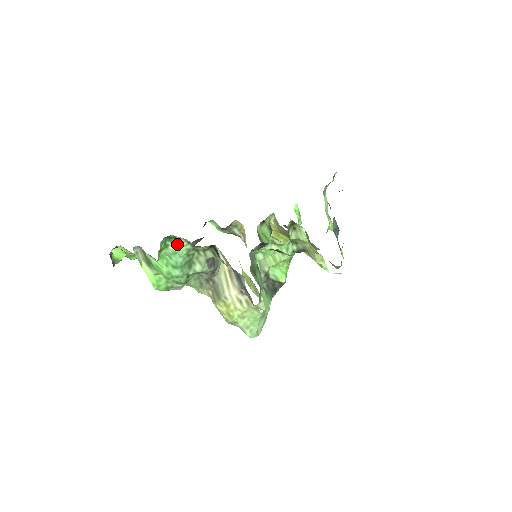
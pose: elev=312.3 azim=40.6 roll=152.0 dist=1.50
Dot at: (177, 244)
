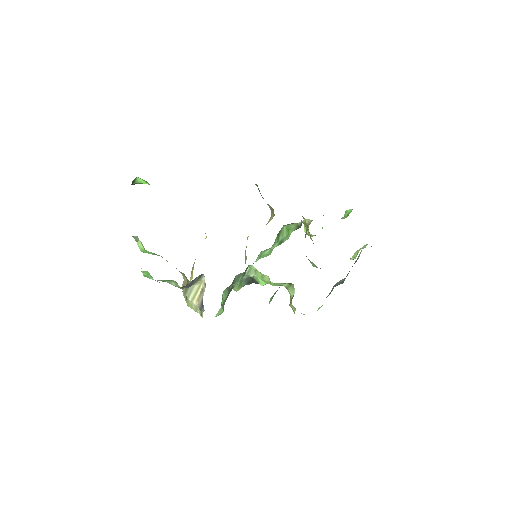
Dot at: occluded
